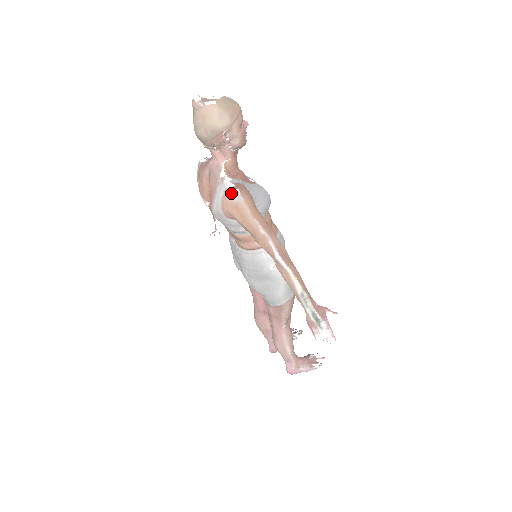
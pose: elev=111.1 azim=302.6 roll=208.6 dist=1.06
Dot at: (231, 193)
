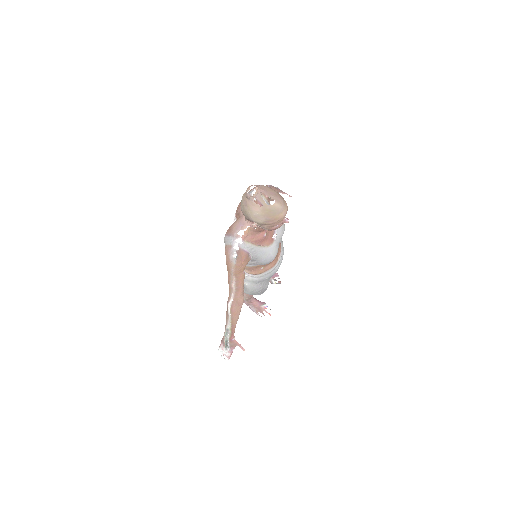
Dot at: (232, 252)
